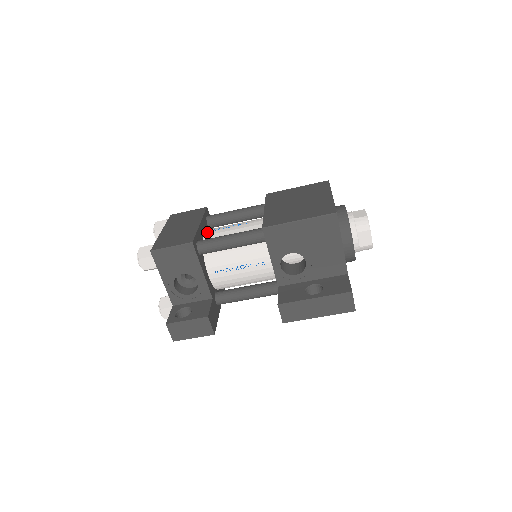
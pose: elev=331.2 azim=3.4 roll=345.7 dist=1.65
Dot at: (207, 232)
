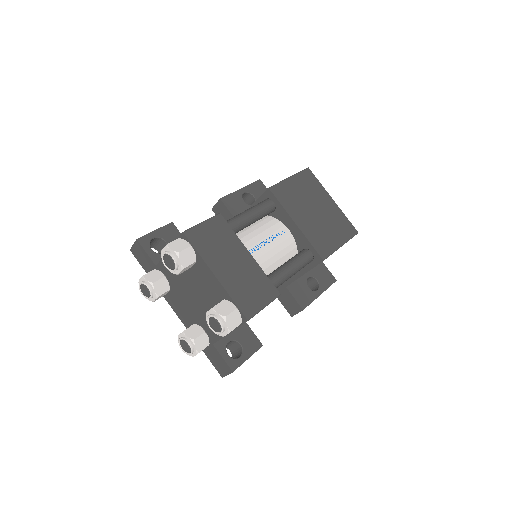
Dot at: occluded
